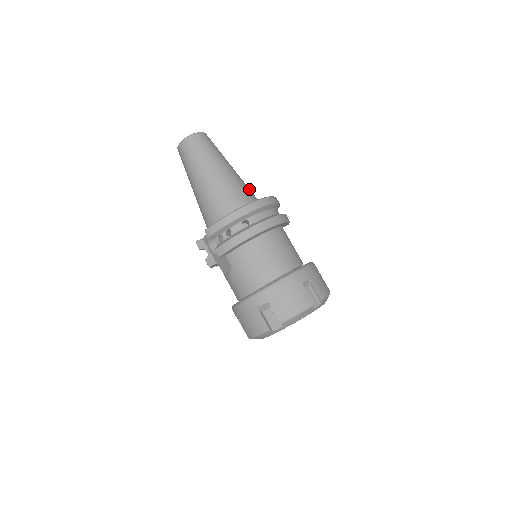
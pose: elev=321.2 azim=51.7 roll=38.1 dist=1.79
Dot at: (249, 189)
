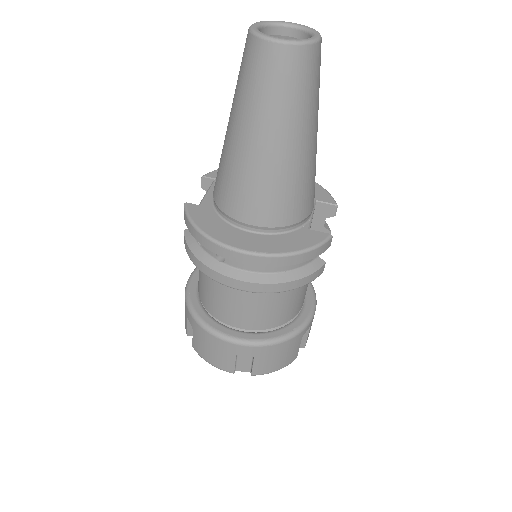
Dot at: (297, 199)
